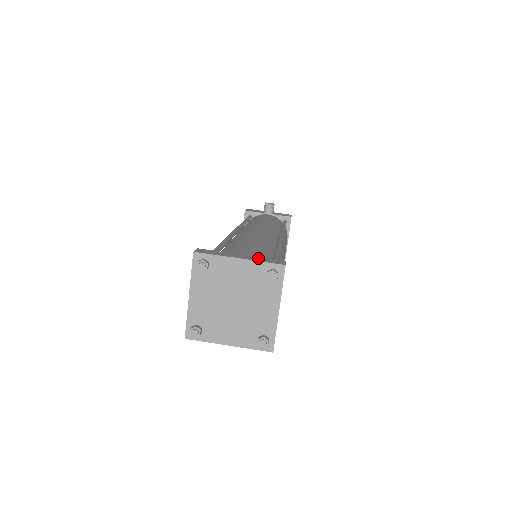
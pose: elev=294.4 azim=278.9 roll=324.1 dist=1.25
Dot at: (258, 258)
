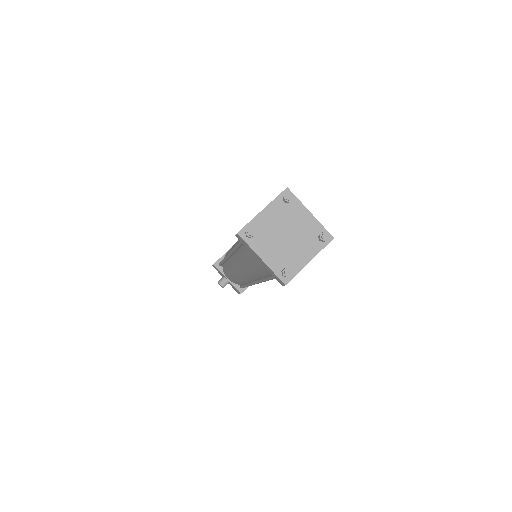
Dot at: occluded
